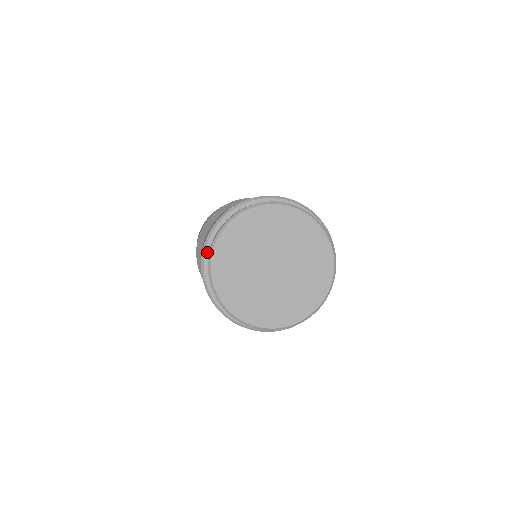
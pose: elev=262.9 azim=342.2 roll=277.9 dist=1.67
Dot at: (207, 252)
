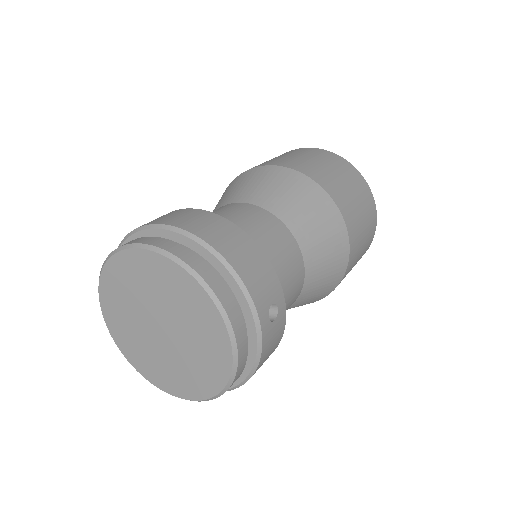
Dot at: occluded
